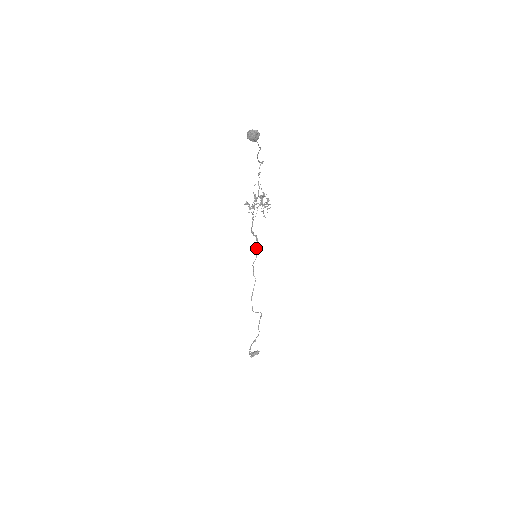
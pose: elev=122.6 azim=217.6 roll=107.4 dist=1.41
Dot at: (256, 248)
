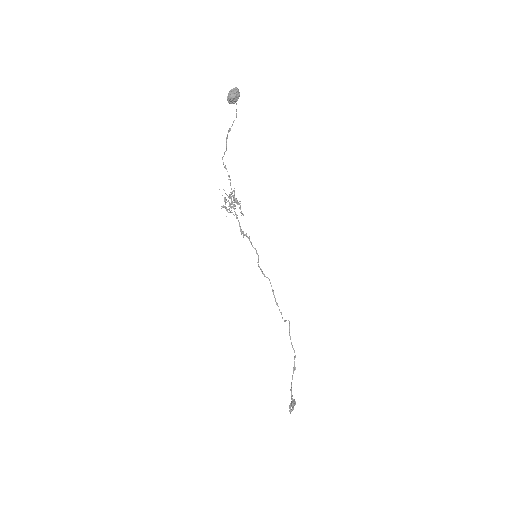
Dot at: occluded
